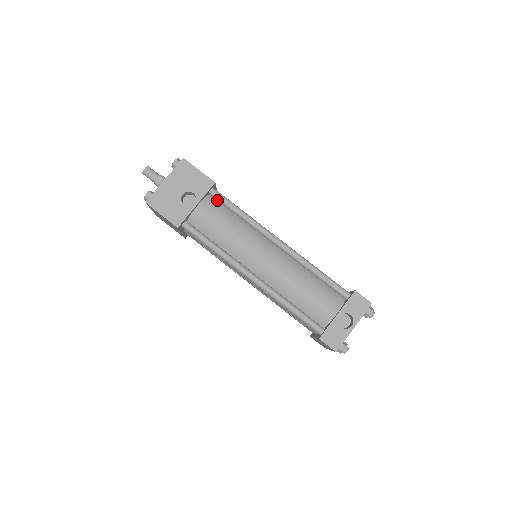
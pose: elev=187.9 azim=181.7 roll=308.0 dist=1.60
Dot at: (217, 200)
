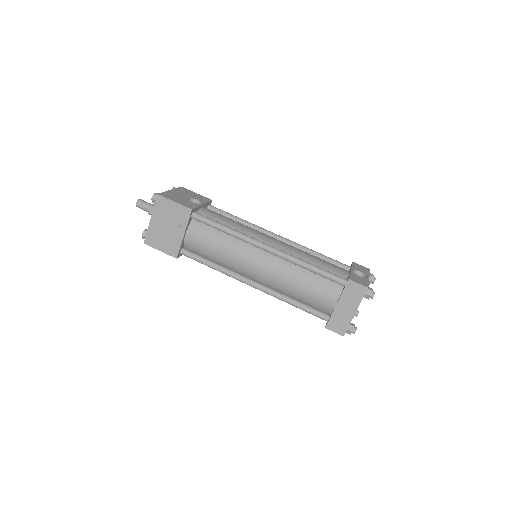
Dot at: occluded
